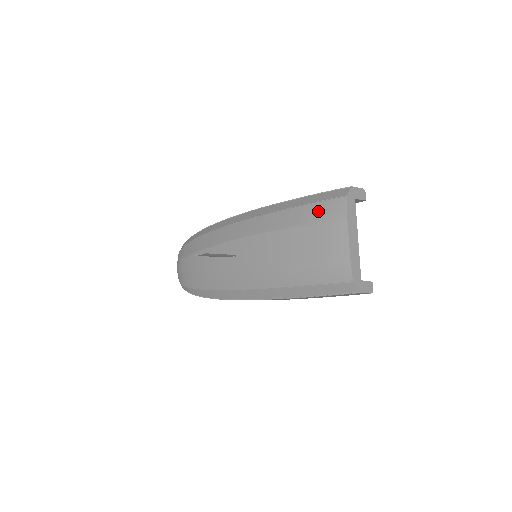
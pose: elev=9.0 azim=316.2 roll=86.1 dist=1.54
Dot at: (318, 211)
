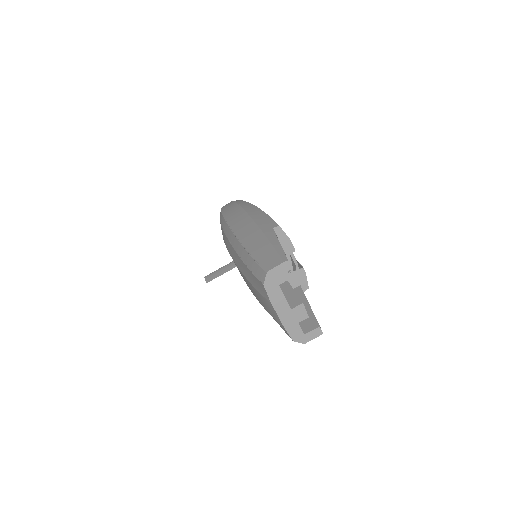
Dot at: (254, 281)
